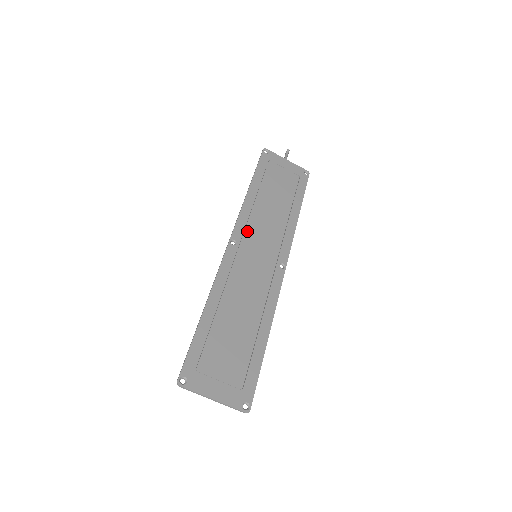
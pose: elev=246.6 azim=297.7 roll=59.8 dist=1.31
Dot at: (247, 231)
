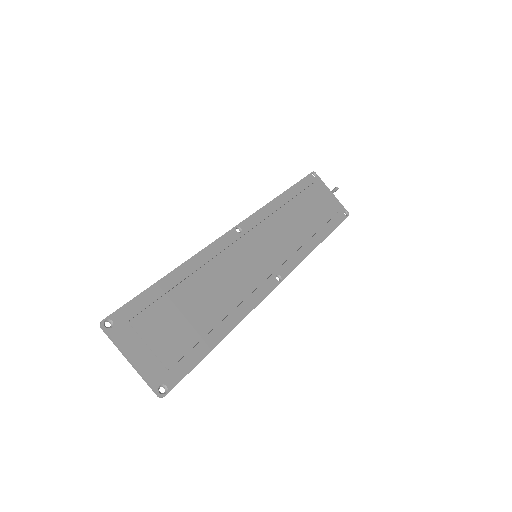
Dot at: (258, 228)
